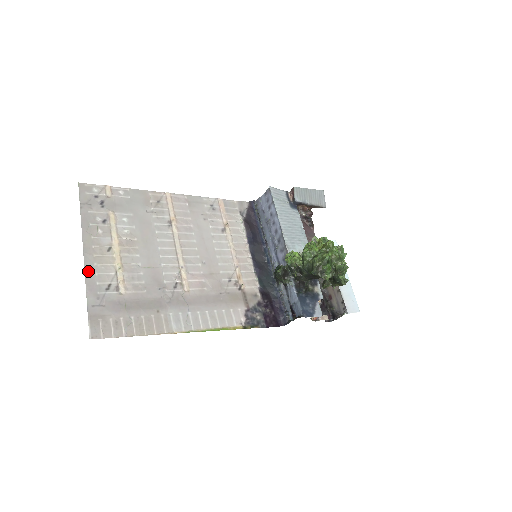
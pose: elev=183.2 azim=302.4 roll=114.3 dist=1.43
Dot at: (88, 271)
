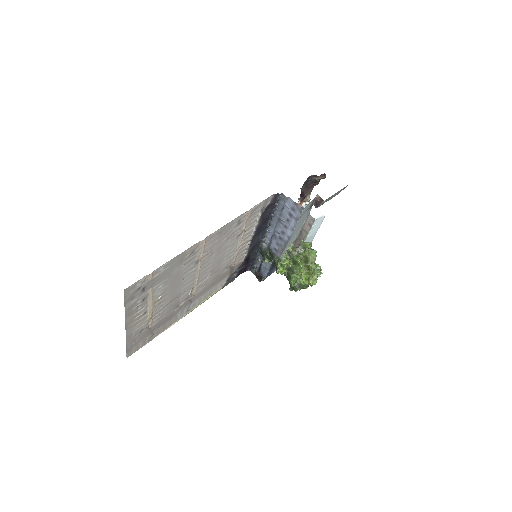
Dot at: (128, 334)
